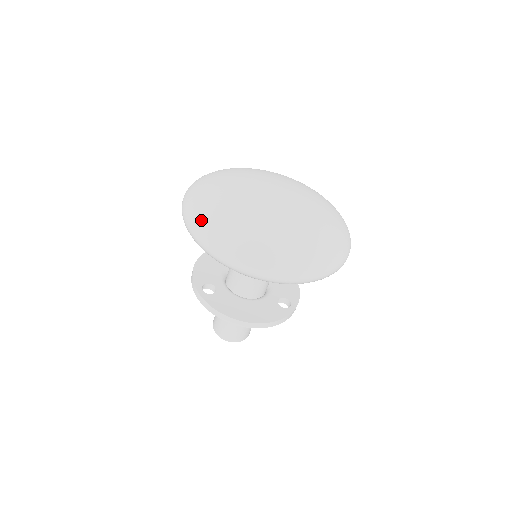
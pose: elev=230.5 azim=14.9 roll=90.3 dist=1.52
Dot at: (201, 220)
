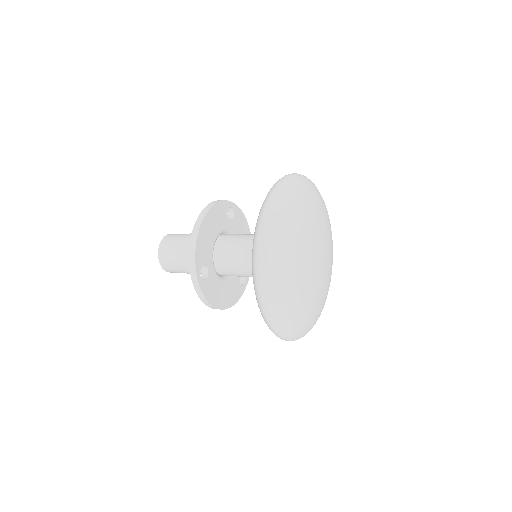
Dot at: (278, 294)
